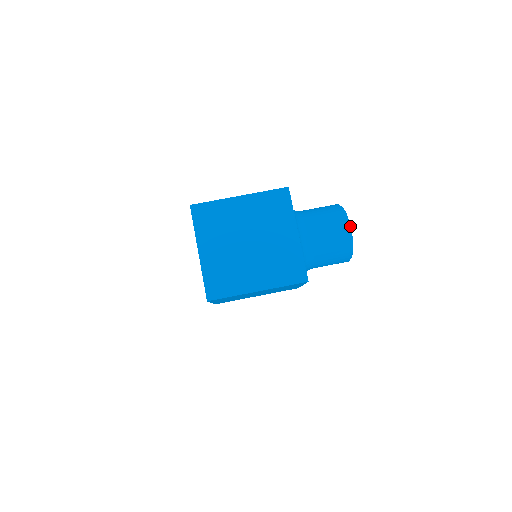
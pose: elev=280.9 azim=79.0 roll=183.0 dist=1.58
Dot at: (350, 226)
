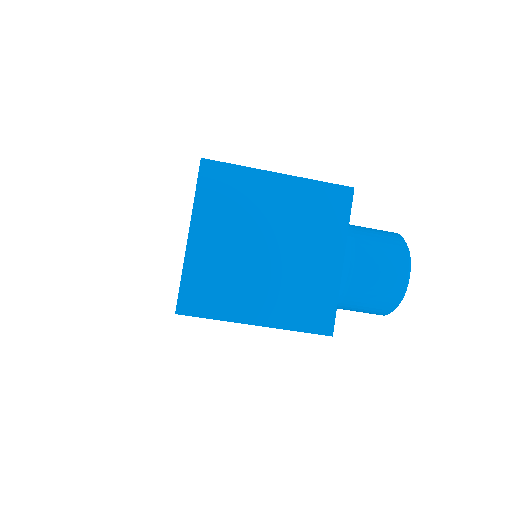
Dot at: occluded
